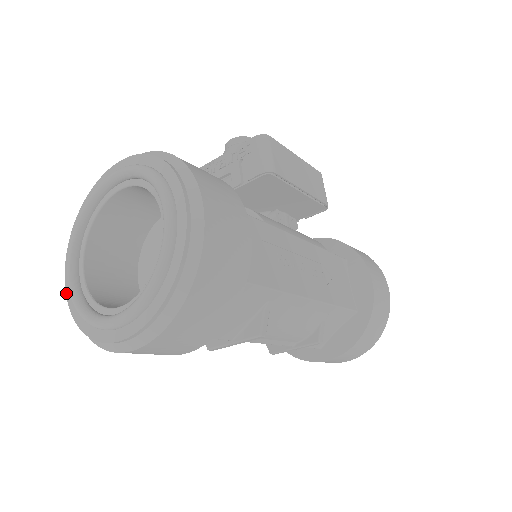
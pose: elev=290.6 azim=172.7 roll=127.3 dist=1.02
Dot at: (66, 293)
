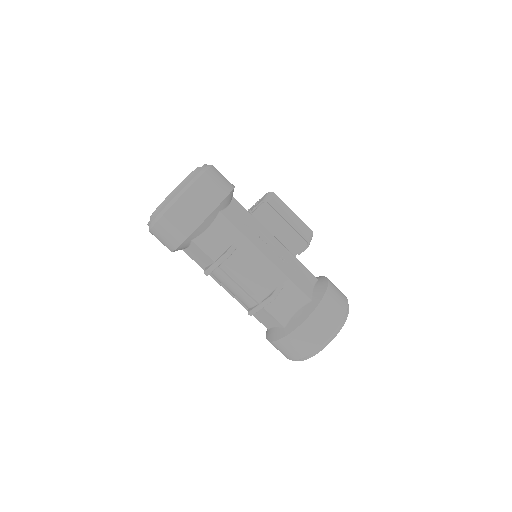
Dot at: occluded
